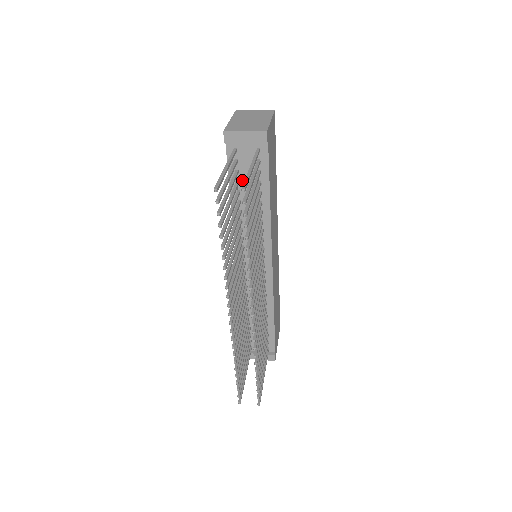
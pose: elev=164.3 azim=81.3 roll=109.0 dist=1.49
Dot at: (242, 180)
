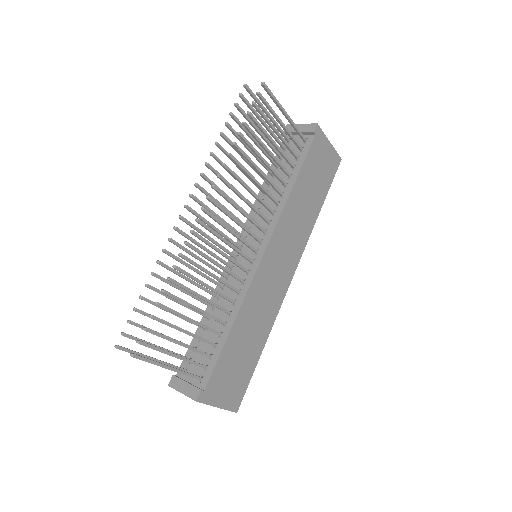
Dot at: occluded
